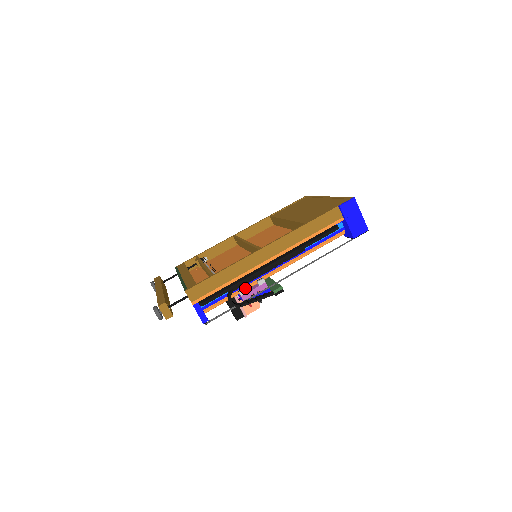
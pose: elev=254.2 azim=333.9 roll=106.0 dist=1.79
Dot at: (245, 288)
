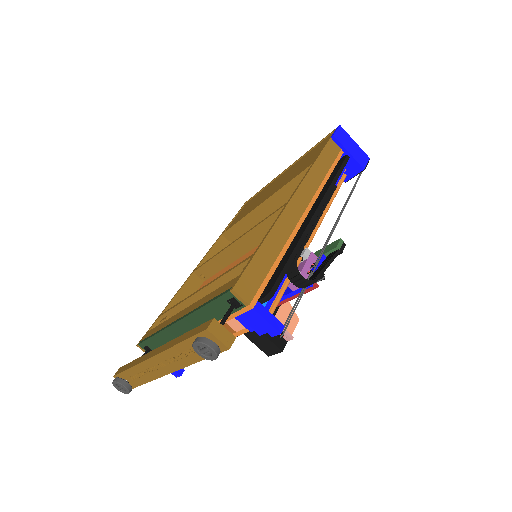
Dot at: occluded
